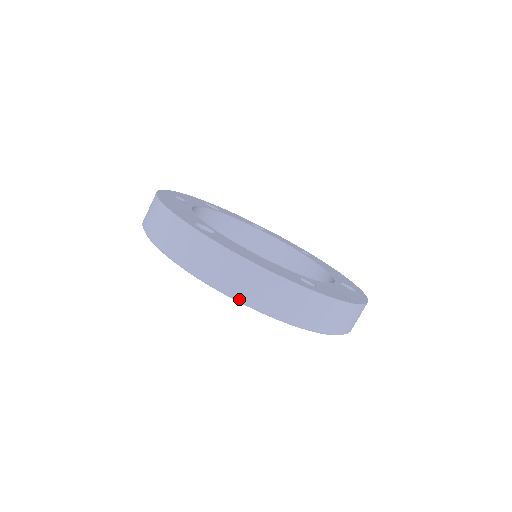
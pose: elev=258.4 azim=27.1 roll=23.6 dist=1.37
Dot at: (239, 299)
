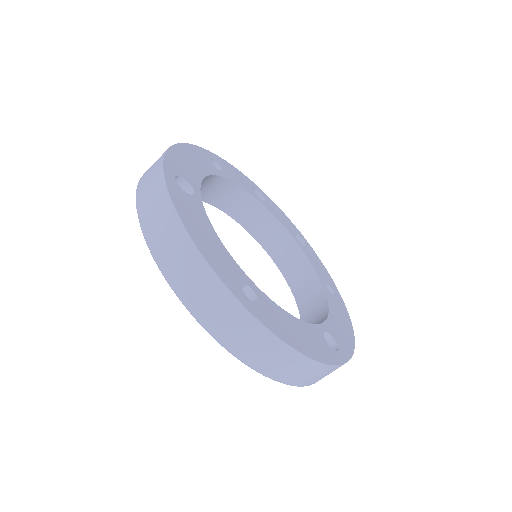
Dot at: (160, 266)
